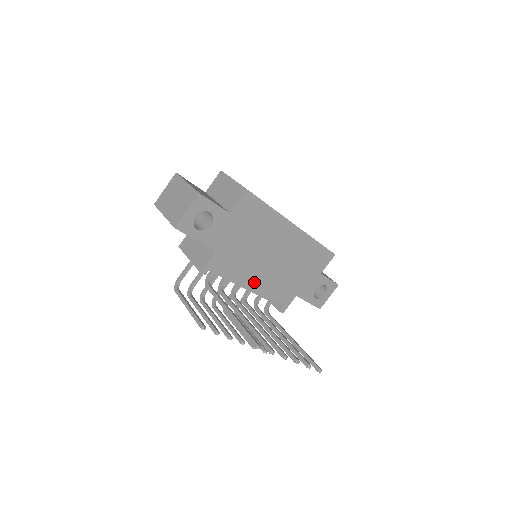
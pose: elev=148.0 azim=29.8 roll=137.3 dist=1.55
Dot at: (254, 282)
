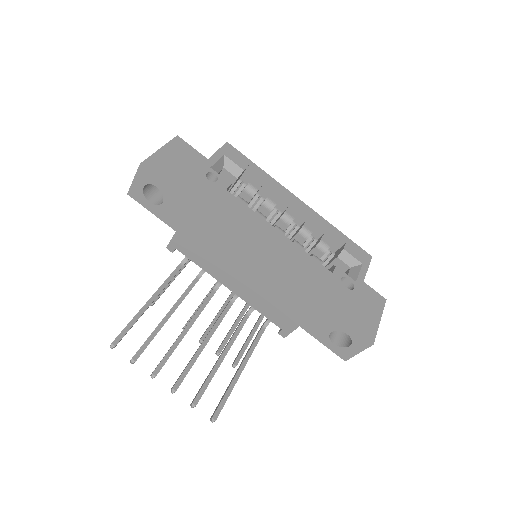
Dot at: (234, 284)
